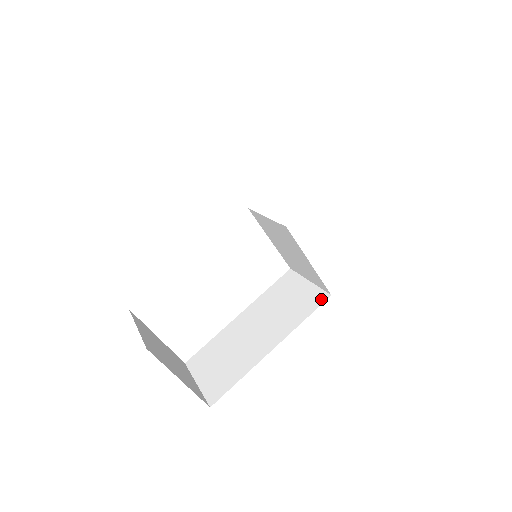
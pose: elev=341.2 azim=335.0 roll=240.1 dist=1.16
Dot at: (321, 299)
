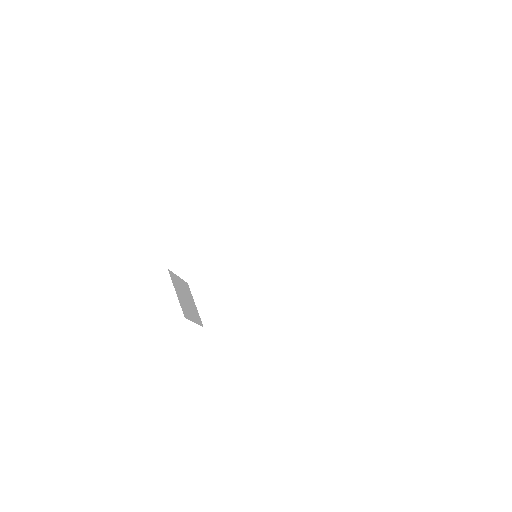
Dot at: (284, 287)
